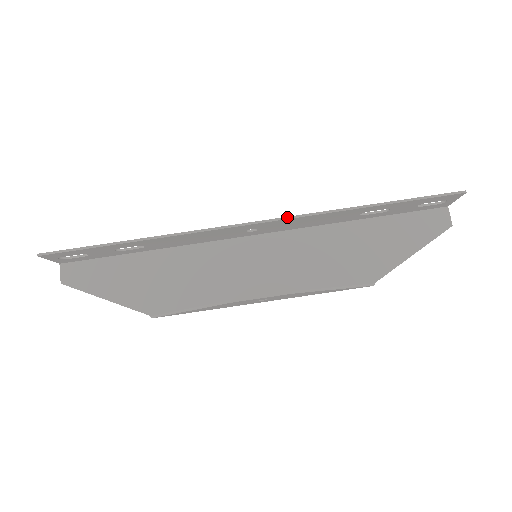
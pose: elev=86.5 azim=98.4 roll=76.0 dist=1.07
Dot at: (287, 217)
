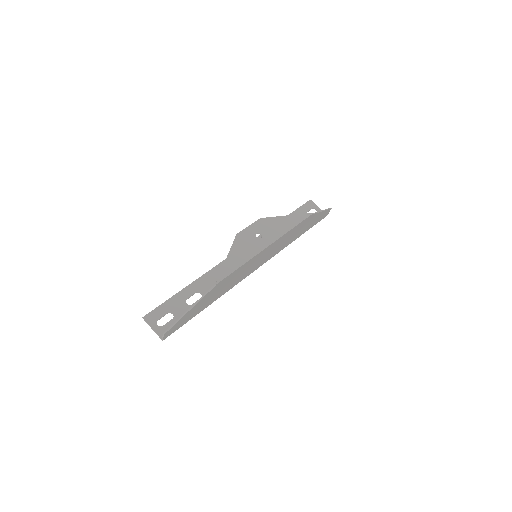
Dot at: occluded
